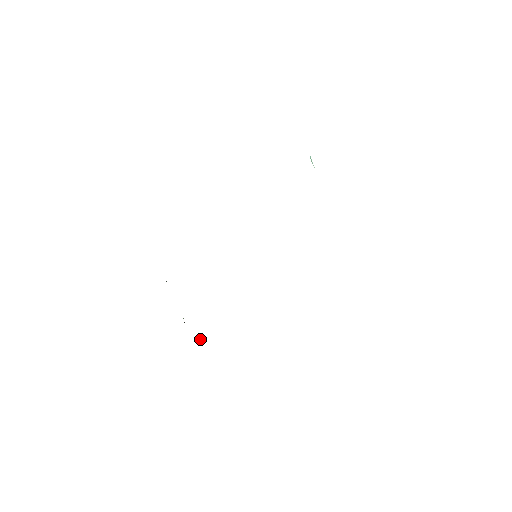
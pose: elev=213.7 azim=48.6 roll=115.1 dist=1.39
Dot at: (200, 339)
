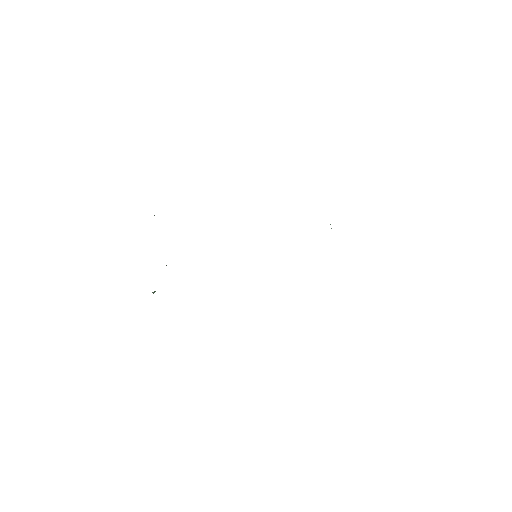
Dot at: (153, 292)
